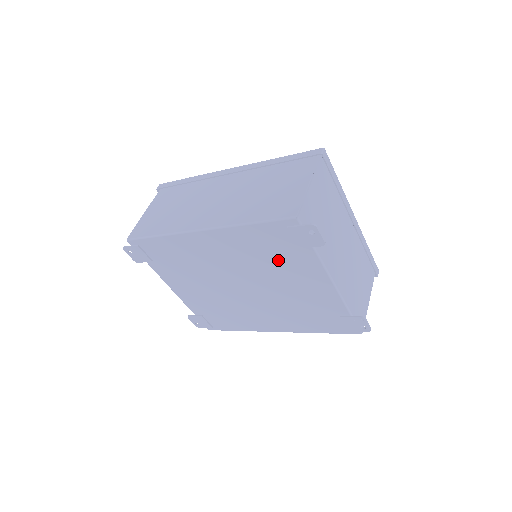
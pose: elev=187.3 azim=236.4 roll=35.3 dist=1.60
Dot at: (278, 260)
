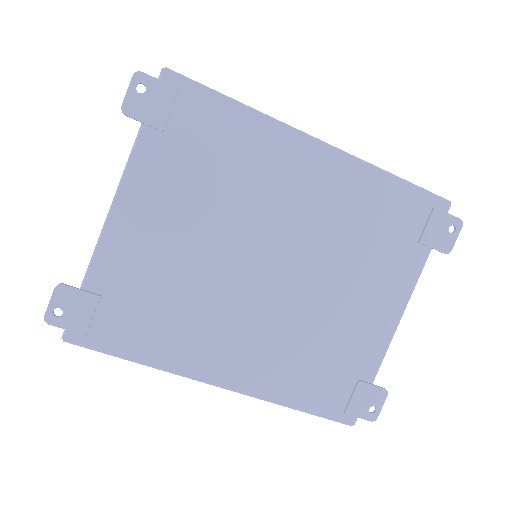
Dot at: (373, 247)
